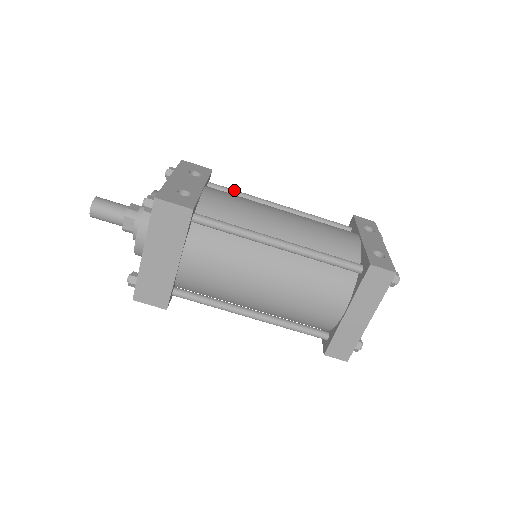
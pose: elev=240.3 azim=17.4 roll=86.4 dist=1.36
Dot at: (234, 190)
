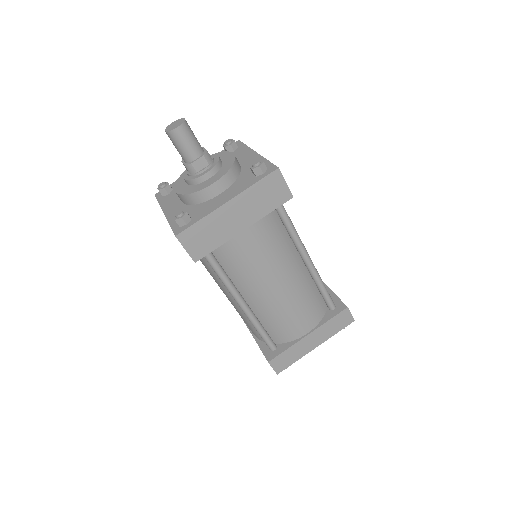
Dot at: occluded
